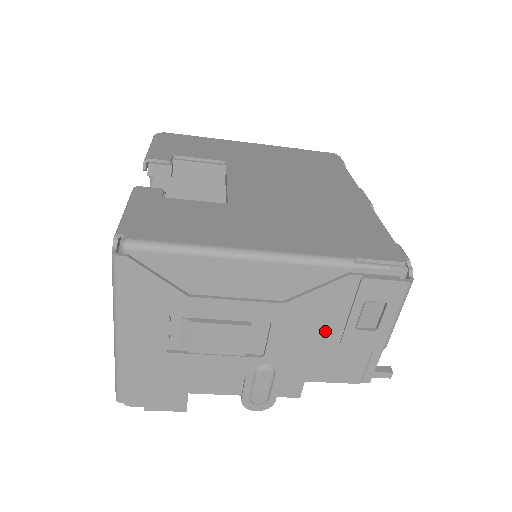
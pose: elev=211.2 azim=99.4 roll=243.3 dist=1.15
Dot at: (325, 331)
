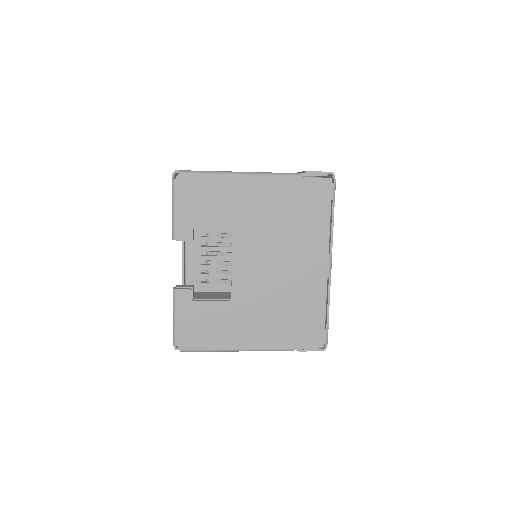
Dot at: occluded
